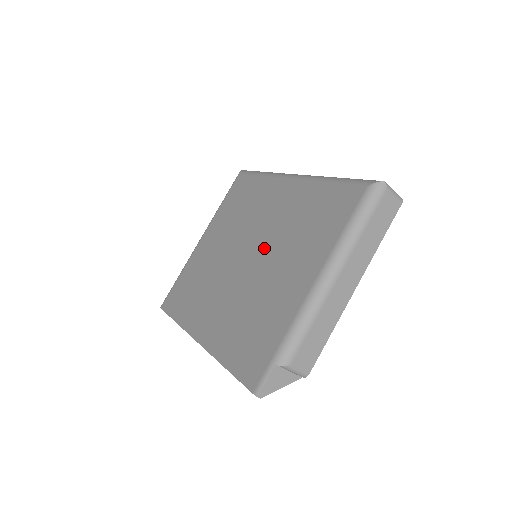
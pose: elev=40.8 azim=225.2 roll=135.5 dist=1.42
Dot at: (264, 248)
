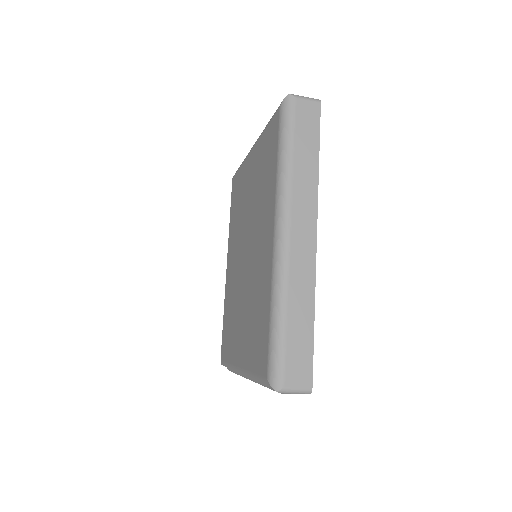
Dot at: (248, 275)
